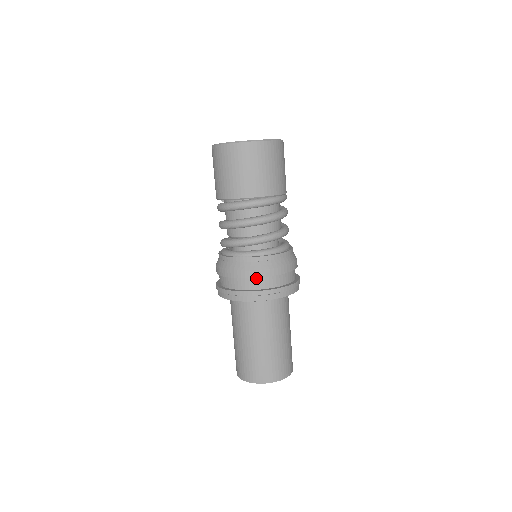
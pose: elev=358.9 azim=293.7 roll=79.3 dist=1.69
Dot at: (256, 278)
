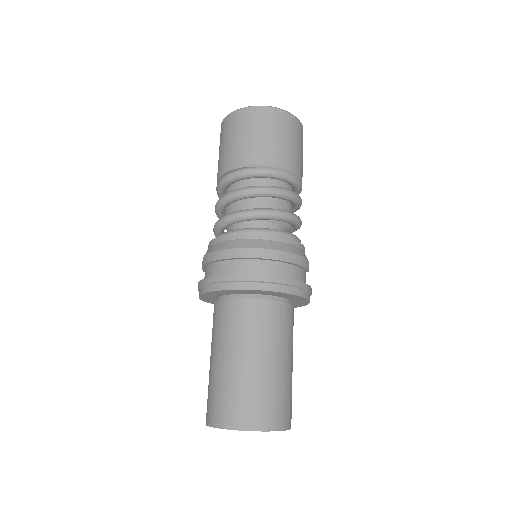
Dot at: (212, 264)
